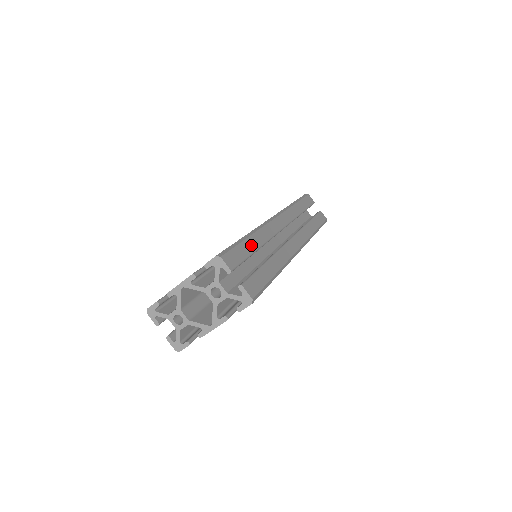
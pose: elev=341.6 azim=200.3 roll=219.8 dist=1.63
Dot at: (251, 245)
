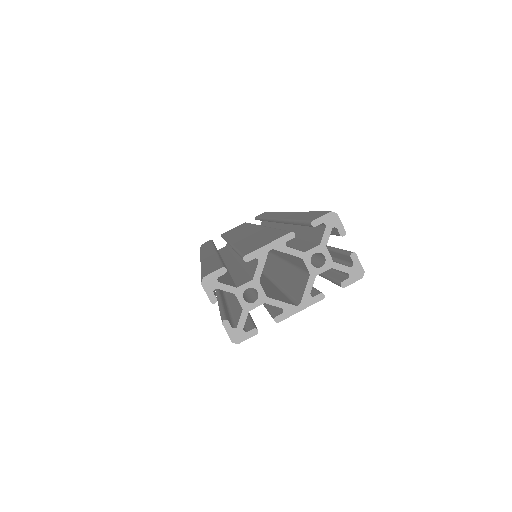
Dot at: occluded
